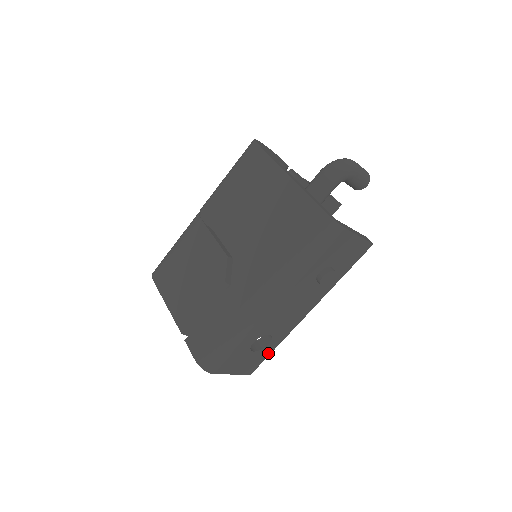
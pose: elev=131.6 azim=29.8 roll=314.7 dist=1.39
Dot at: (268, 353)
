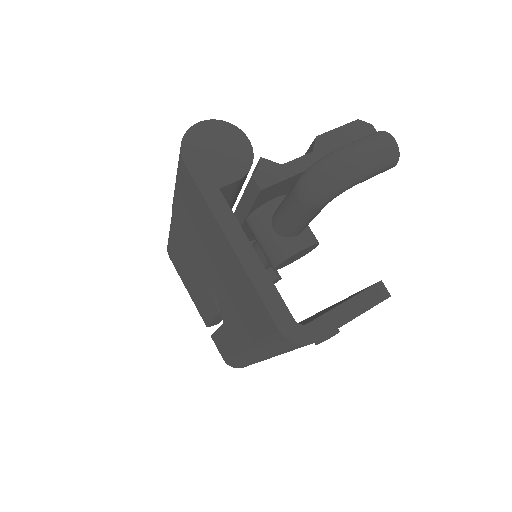
Dot at: occluded
